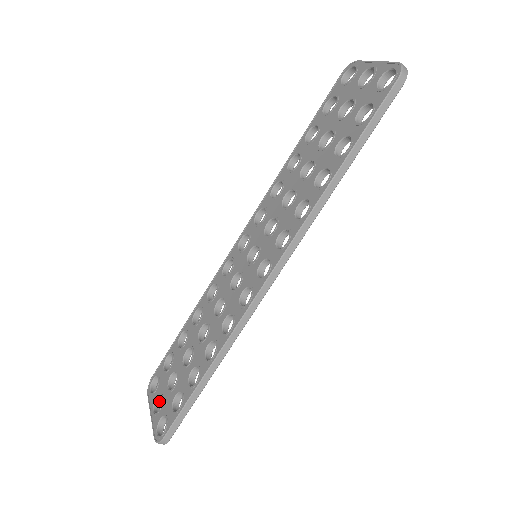
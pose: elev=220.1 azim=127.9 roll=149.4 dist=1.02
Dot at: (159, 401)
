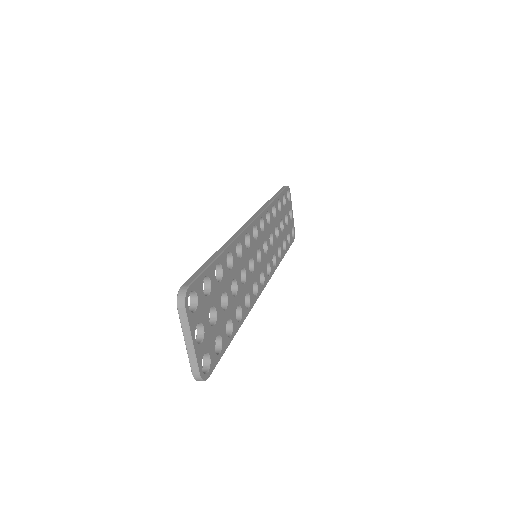
Dot at: occluded
